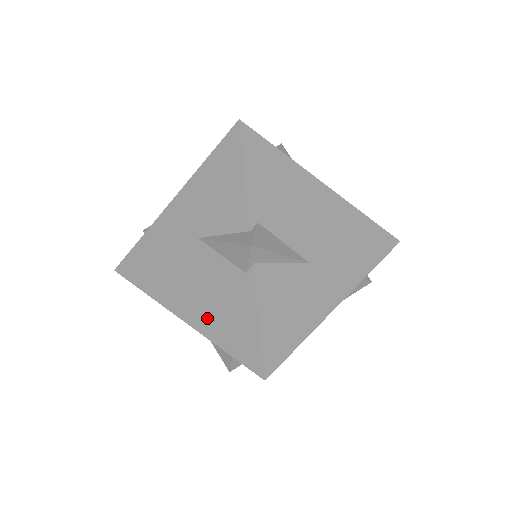
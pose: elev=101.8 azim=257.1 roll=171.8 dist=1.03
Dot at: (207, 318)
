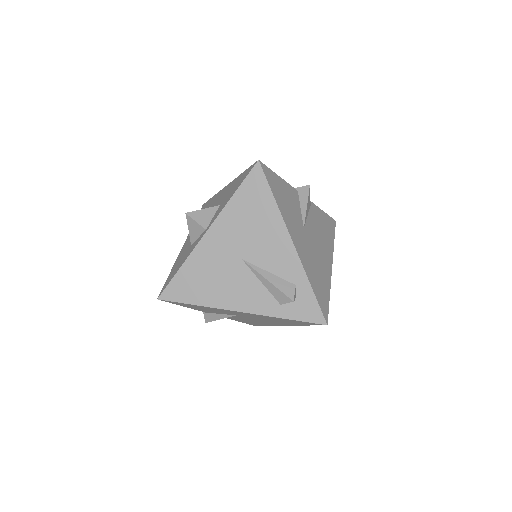
Dot at: occluded
